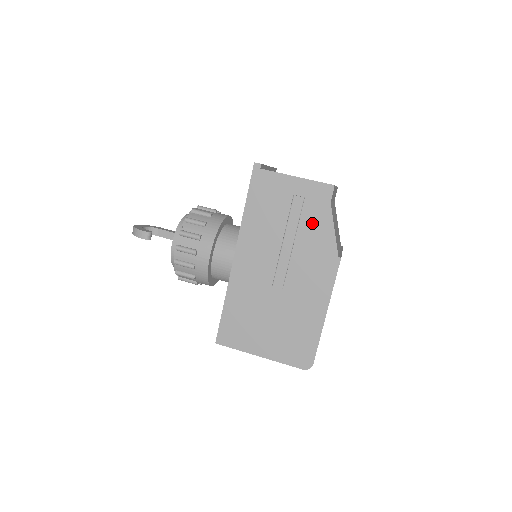
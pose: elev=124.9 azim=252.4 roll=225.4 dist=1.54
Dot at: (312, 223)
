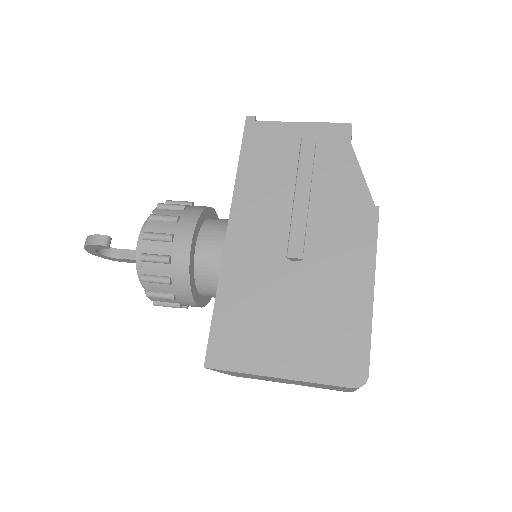
Dot at: (331, 170)
